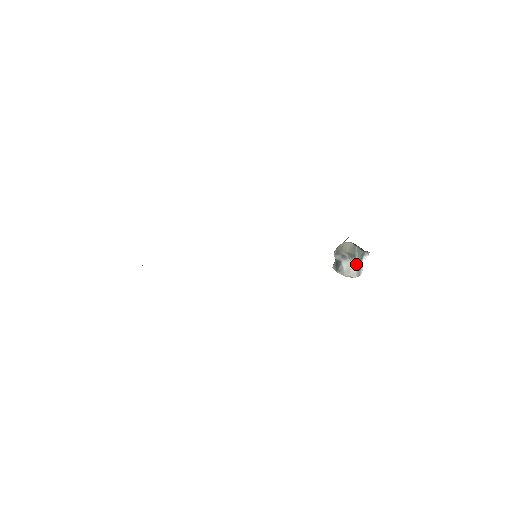
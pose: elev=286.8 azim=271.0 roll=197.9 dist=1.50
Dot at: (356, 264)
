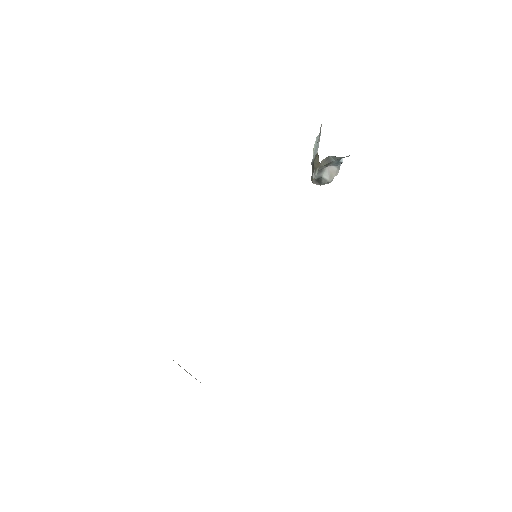
Dot at: (334, 165)
